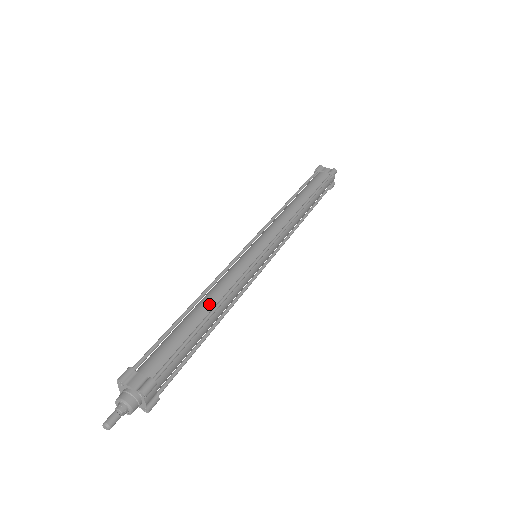
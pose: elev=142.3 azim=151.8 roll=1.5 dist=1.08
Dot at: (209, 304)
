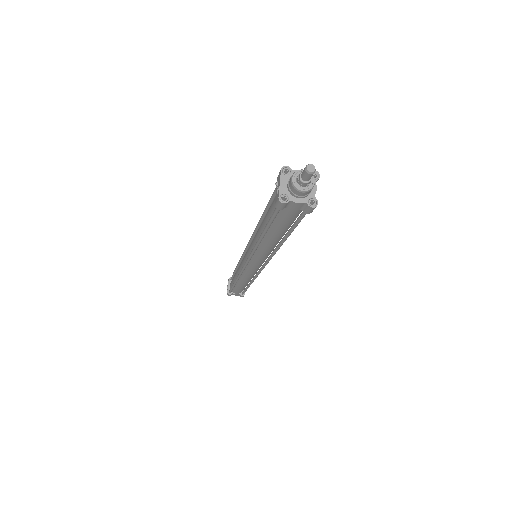
Dot at: occluded
